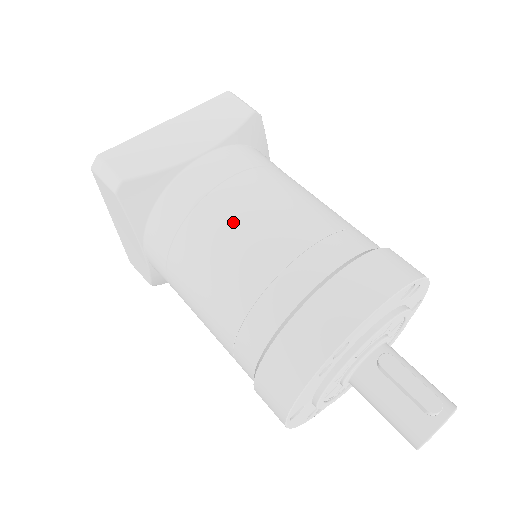
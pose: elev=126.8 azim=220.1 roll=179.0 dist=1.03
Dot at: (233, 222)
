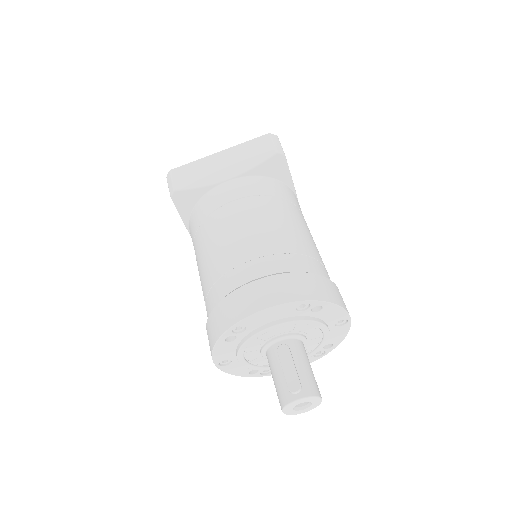
Dot at: (221, 231)
